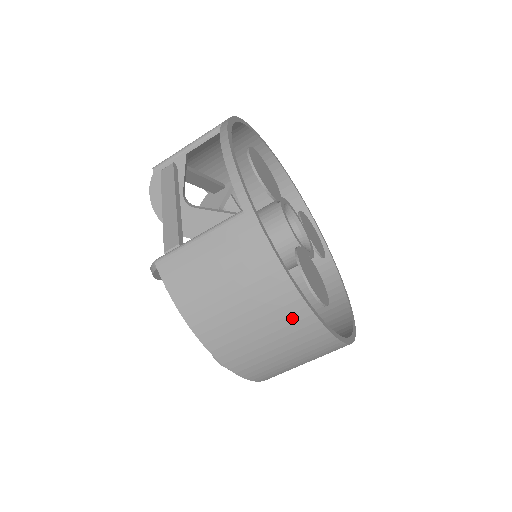
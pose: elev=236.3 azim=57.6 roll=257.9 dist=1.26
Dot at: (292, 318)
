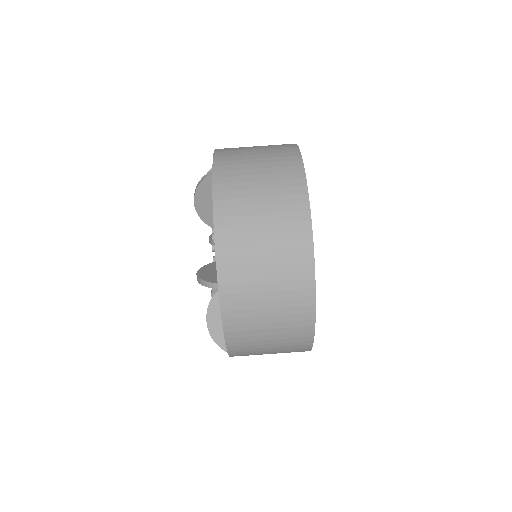
Dot at: (283, 149)
